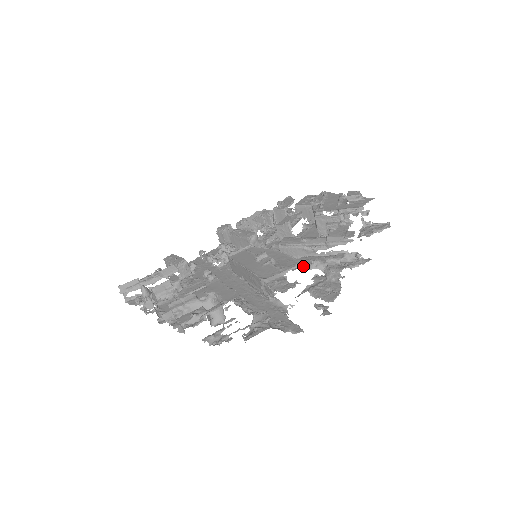
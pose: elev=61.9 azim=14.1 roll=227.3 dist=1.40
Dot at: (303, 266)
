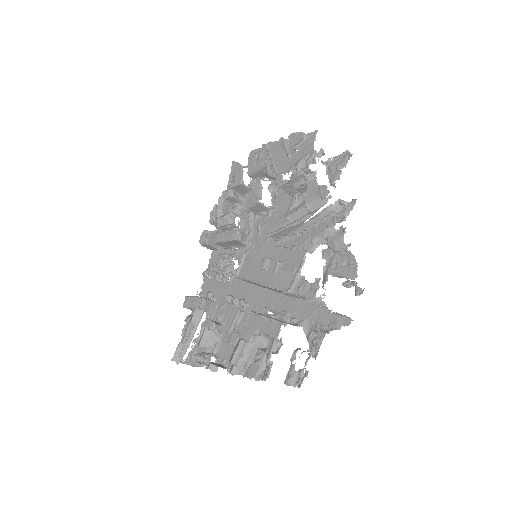
Dot at: (307, 251)
